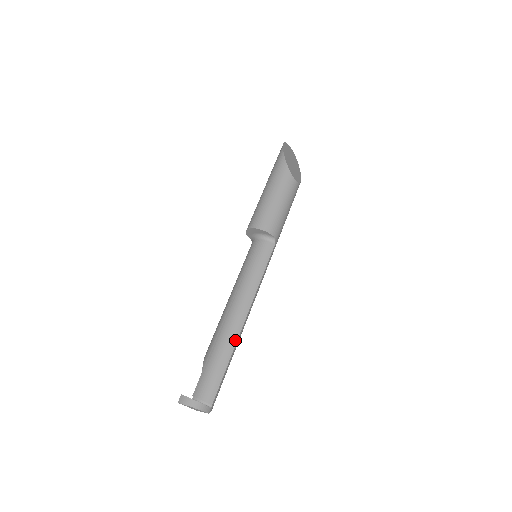
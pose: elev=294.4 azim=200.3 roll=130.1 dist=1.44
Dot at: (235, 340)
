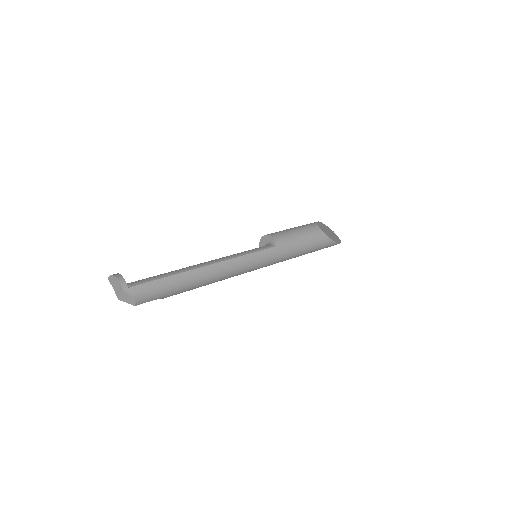
Dot at: (190, 269)
